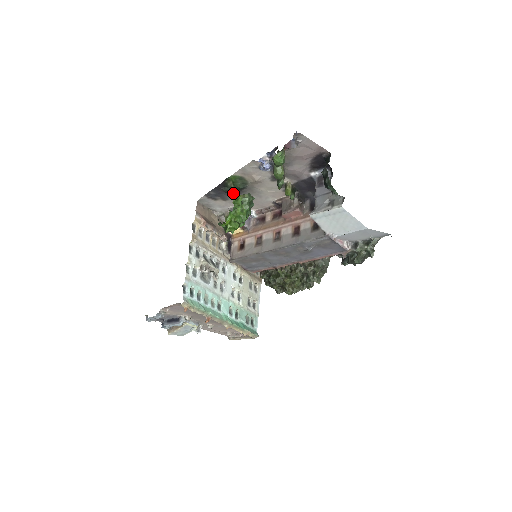
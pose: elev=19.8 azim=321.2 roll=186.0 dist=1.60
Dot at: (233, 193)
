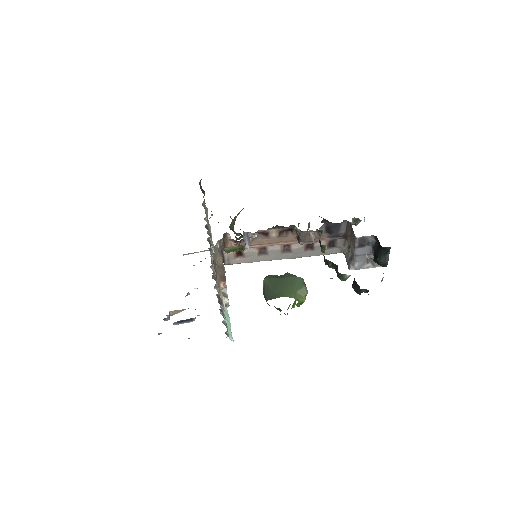
Dot at: occluded
